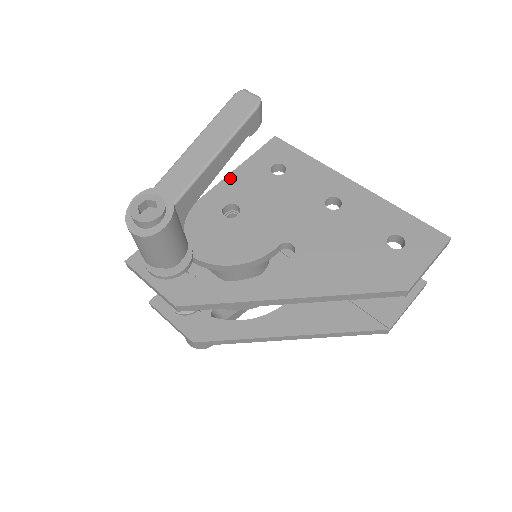
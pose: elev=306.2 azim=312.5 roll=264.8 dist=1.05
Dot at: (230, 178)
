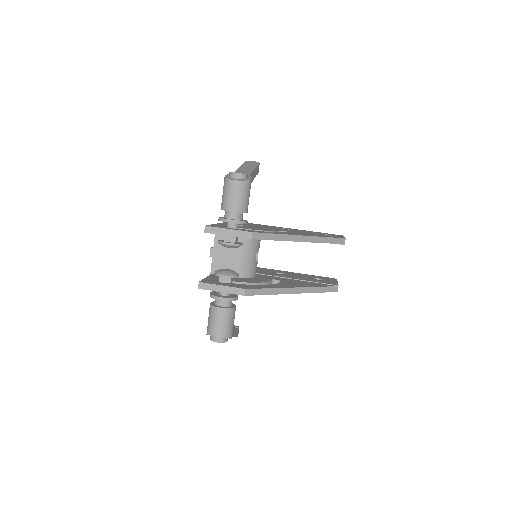
Dot at: occluded
